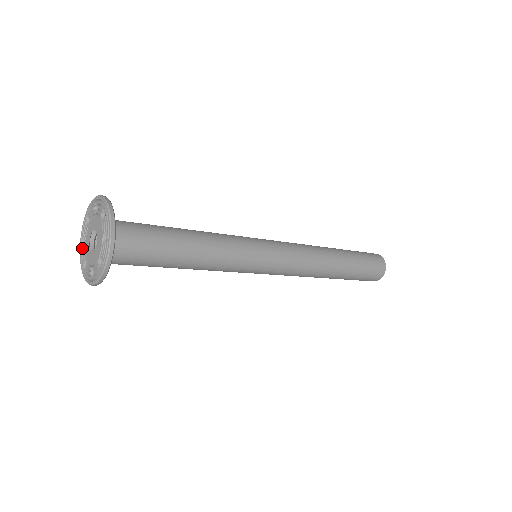
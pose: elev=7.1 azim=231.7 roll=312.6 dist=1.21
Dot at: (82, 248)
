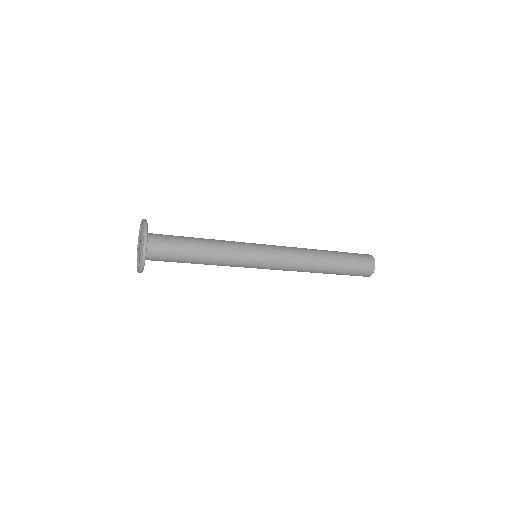
Dot at: (137, 260)
